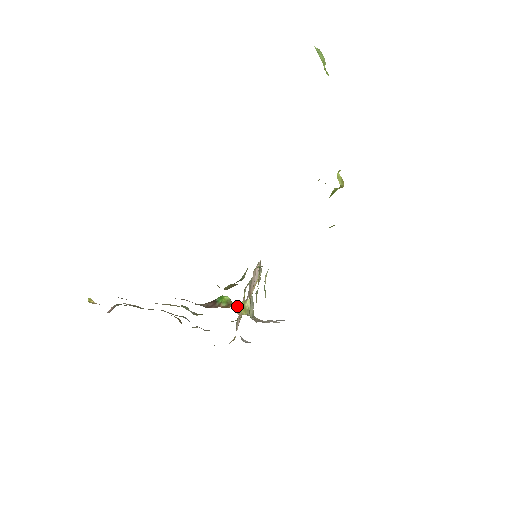
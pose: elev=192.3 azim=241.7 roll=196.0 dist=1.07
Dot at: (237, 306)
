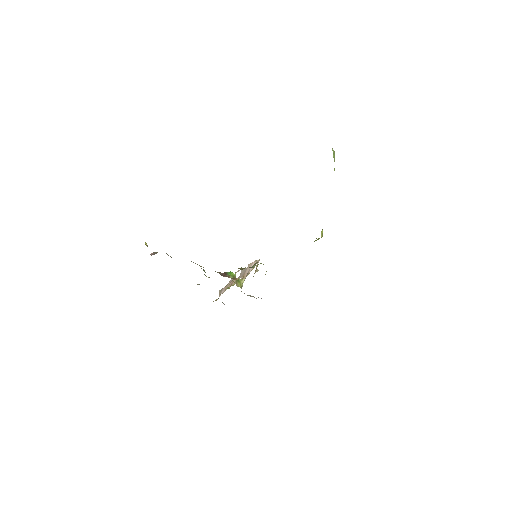
Dot at: (237, 281)
